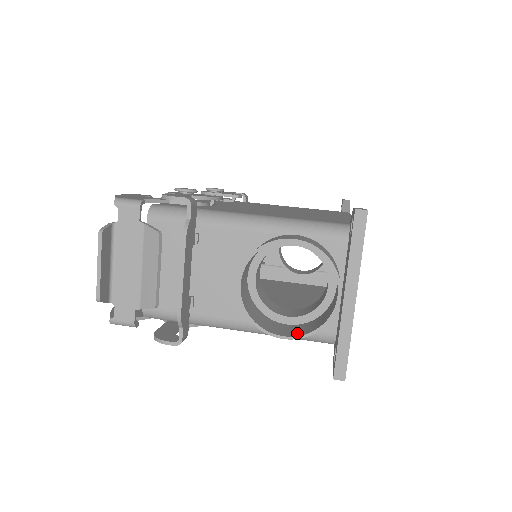
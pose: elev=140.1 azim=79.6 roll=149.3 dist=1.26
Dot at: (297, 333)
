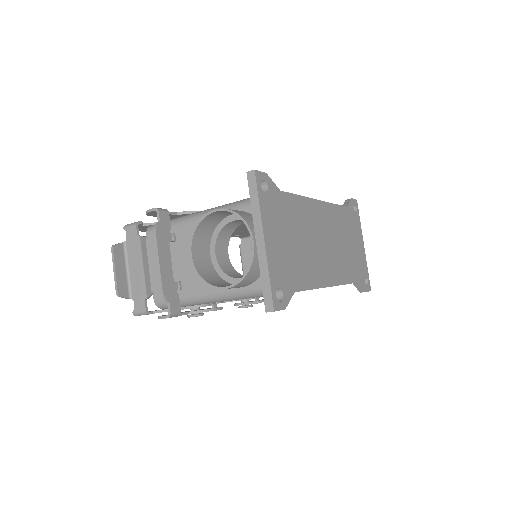
Dot at: occluded
